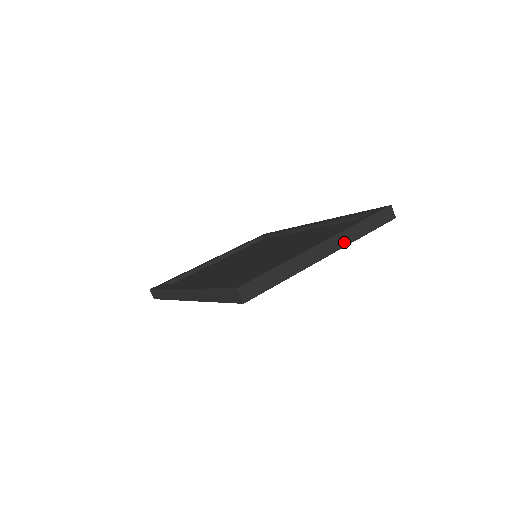
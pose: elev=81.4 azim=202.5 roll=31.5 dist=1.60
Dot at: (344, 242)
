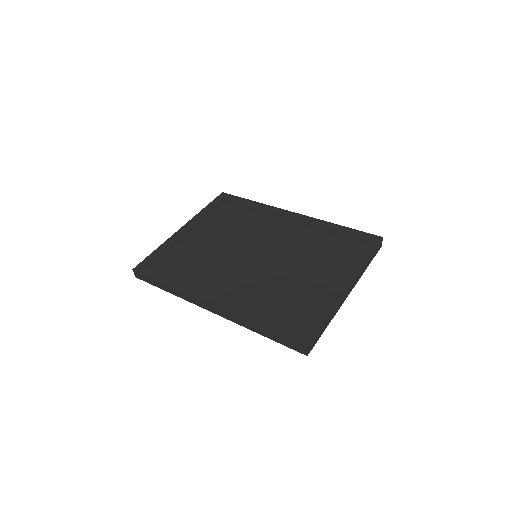
Dot at: (357, 280)
